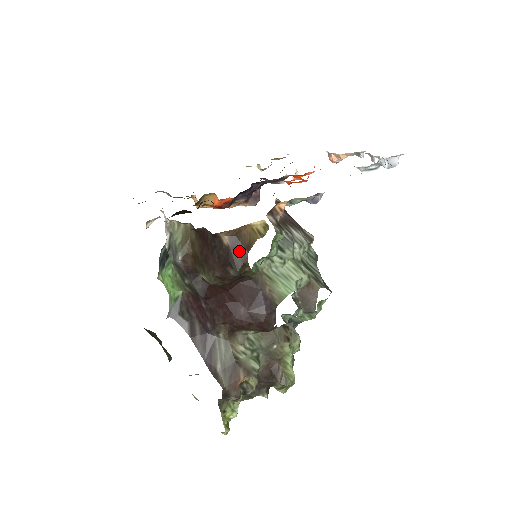
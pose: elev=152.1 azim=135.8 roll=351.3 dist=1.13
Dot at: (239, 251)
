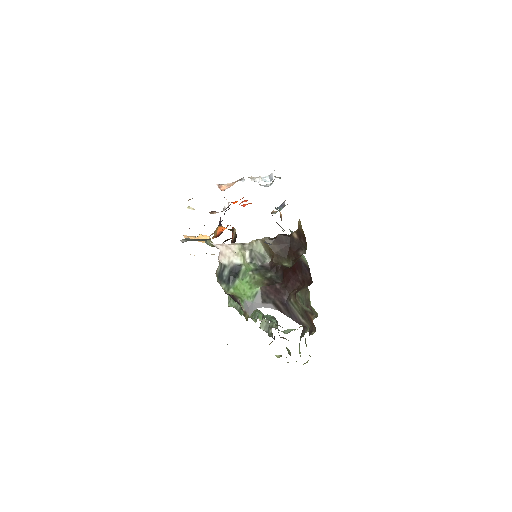
Dot at: (302, 239)
